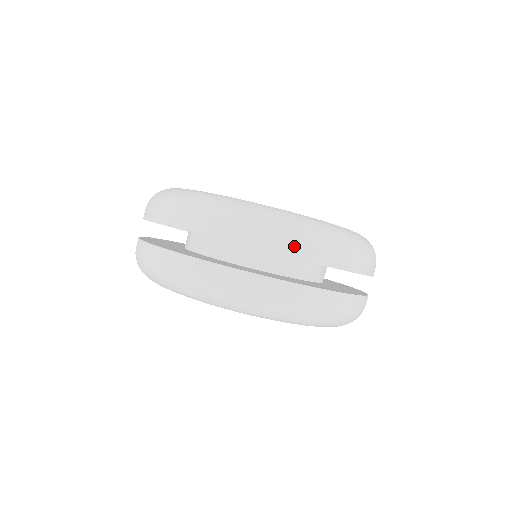
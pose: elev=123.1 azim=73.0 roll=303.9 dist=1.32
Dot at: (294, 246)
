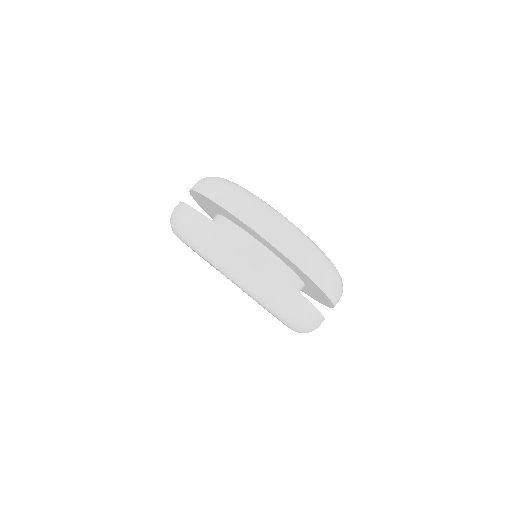
Dot at: (270, 232)
